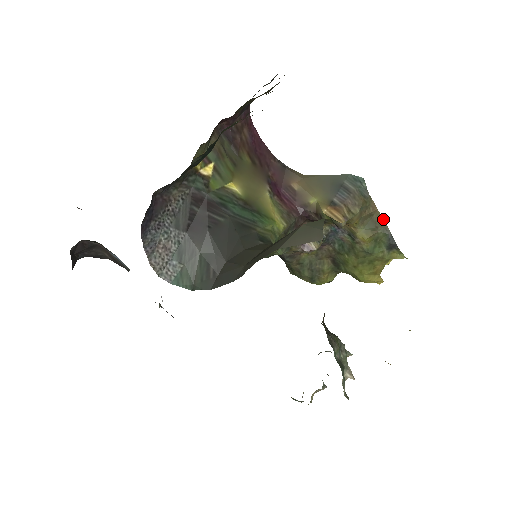
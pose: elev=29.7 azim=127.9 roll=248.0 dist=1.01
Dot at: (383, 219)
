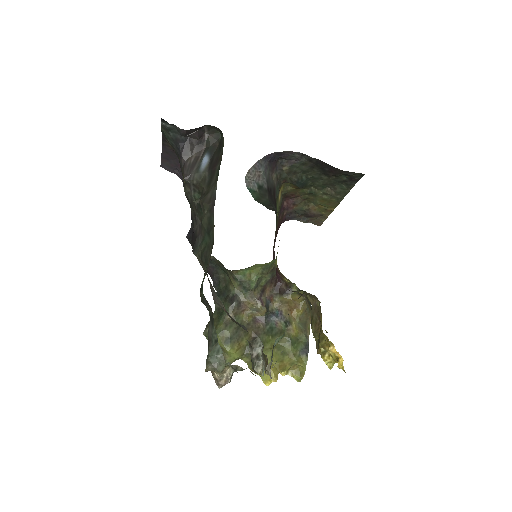
Dot at: occluded
